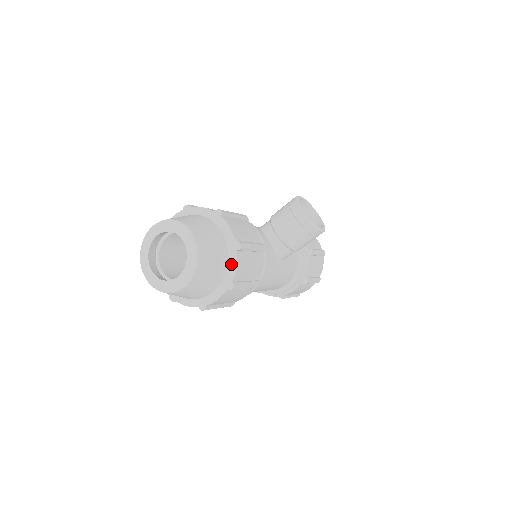
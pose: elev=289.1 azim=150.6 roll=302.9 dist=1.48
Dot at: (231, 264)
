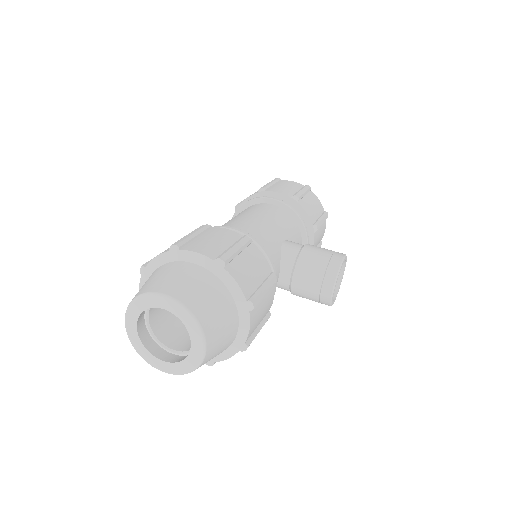
Dot at: (224, 354)
